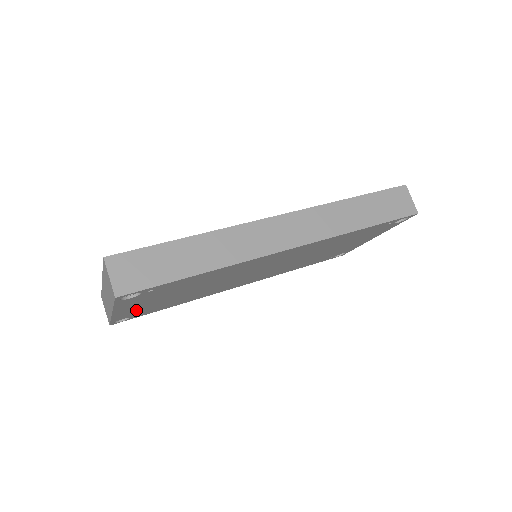
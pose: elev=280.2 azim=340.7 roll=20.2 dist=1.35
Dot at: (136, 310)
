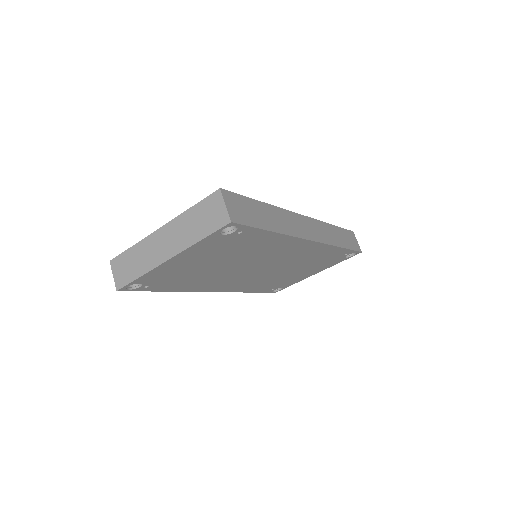
Dot at: (170, 270)
